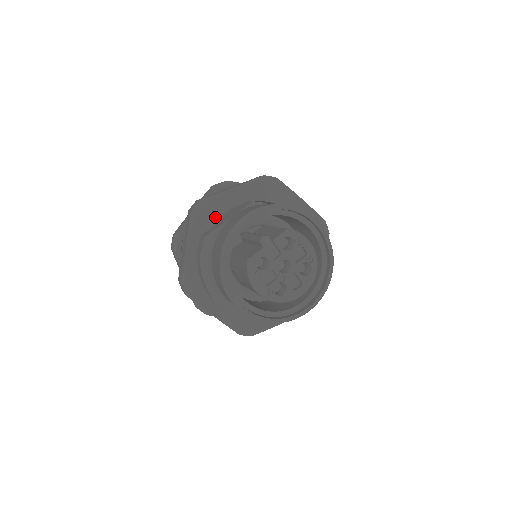
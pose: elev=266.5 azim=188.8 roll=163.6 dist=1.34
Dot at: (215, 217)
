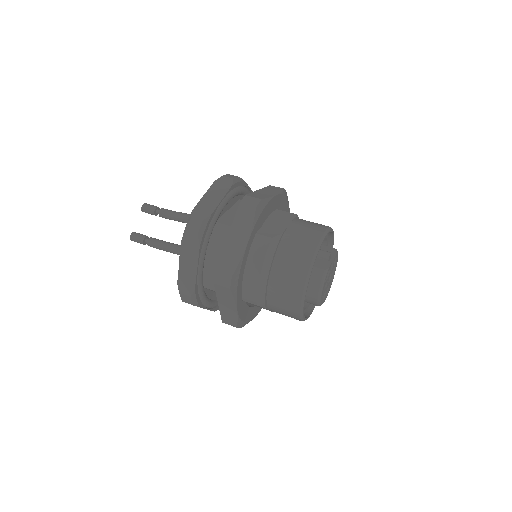
Dot at: (265, 218)
